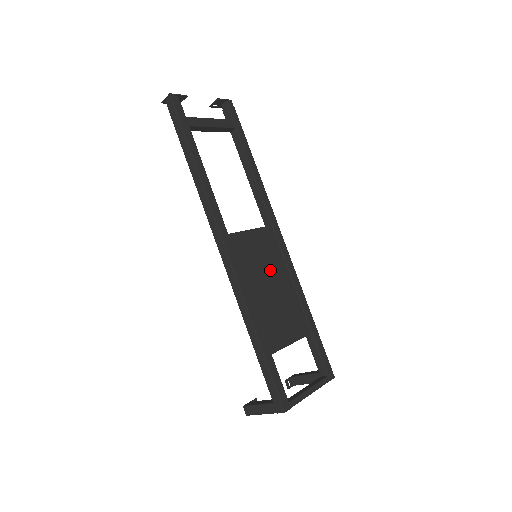
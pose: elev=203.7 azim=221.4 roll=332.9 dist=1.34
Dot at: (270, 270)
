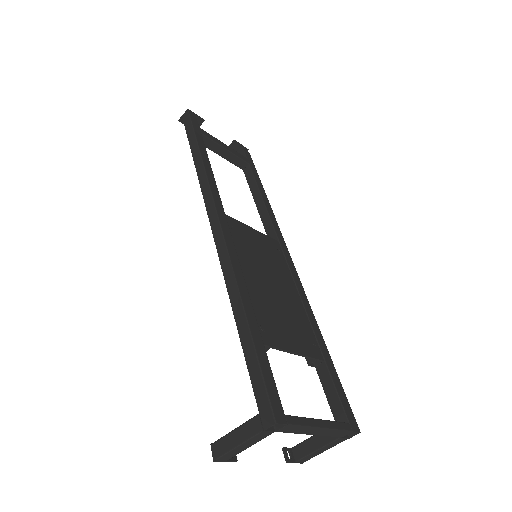
Dot at: (272, 271)
